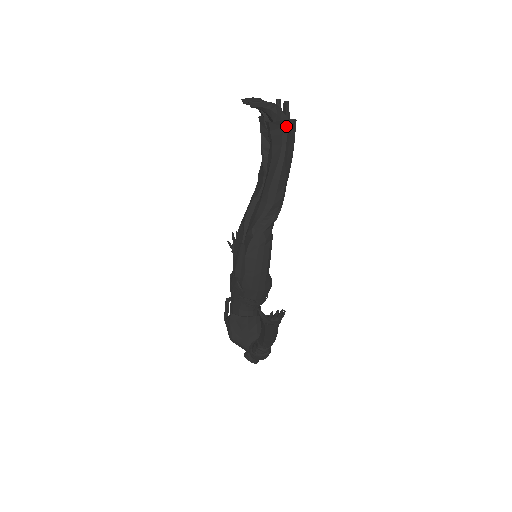
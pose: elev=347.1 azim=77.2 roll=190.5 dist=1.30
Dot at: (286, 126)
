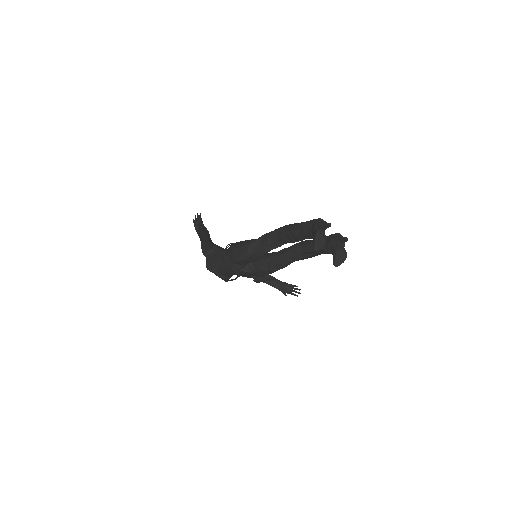
Dot at: occluded
